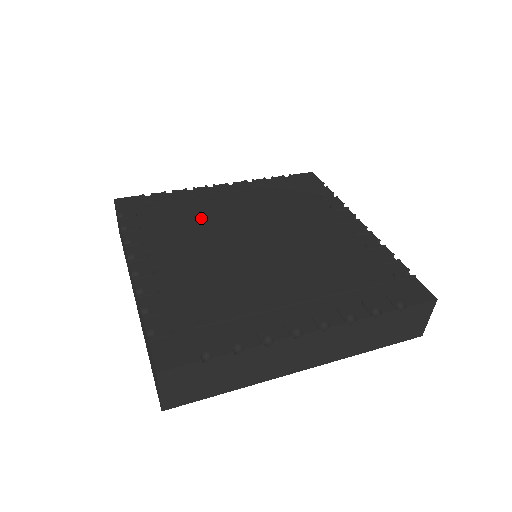
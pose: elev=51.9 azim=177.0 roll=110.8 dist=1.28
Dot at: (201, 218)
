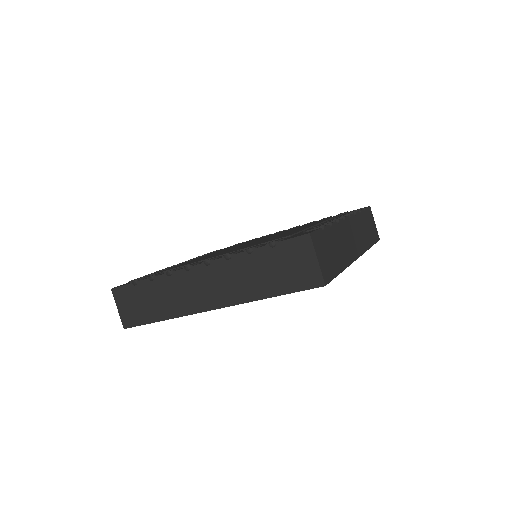
Dot at: occluded
